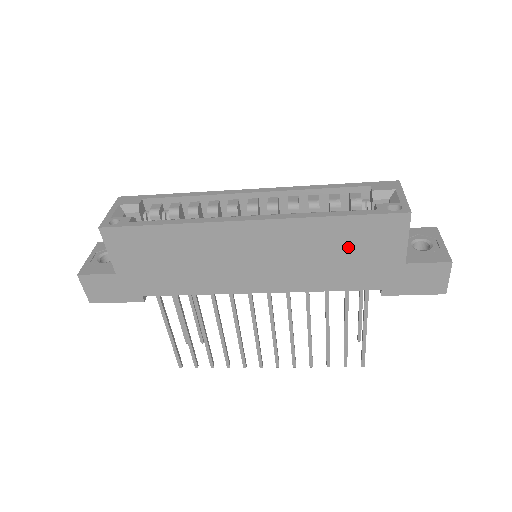
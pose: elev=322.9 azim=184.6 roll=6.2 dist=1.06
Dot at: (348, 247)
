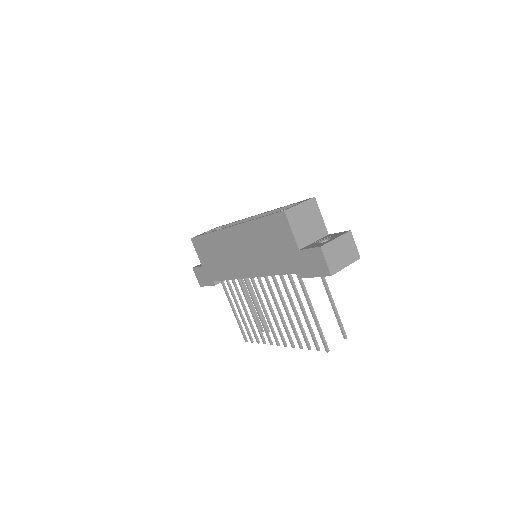
Dot at: (270, 240)
